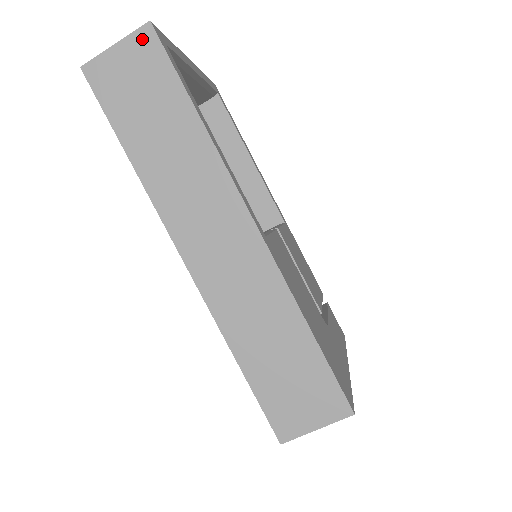
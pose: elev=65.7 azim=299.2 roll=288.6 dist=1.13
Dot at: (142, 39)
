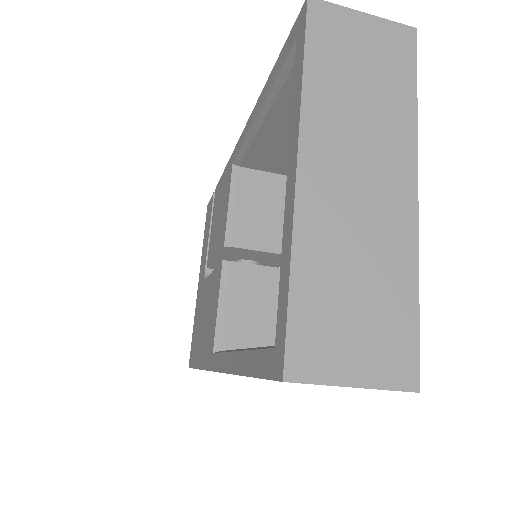
Dot at: occluded
